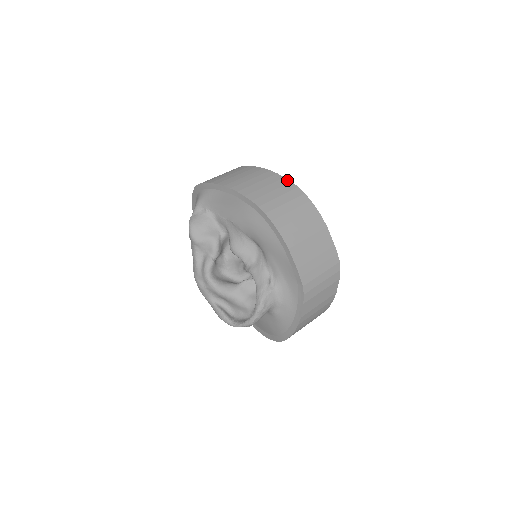
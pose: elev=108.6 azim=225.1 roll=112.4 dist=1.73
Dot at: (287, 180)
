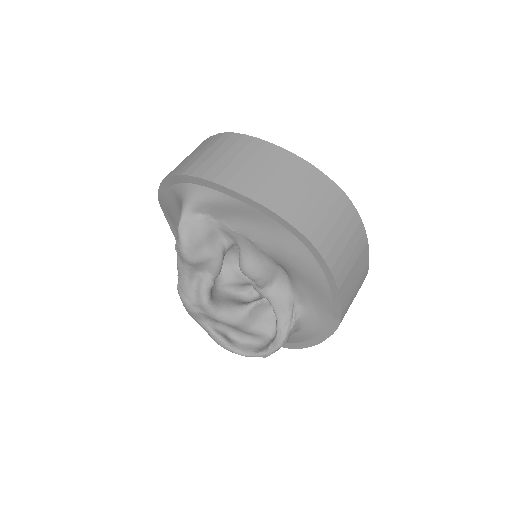
Dot at: (328, 179)
